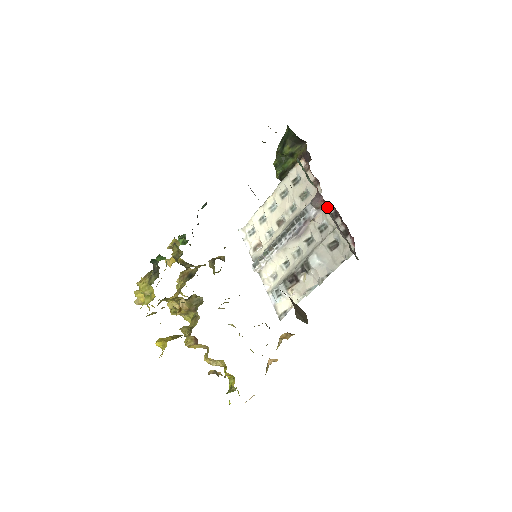
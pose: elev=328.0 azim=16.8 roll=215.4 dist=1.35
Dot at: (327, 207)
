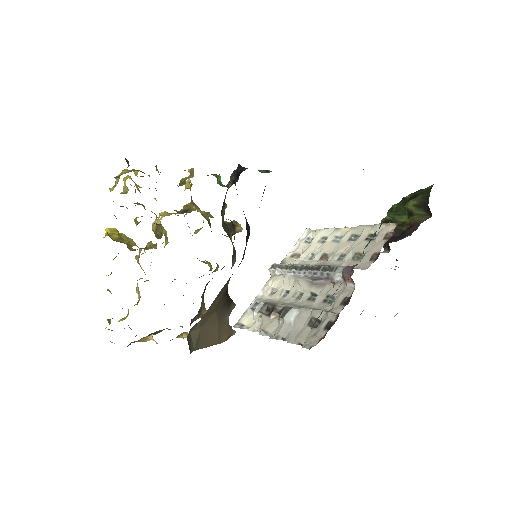
Dot at: occluded
